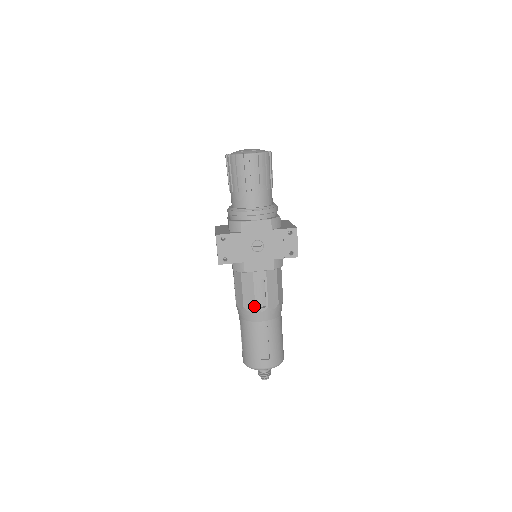
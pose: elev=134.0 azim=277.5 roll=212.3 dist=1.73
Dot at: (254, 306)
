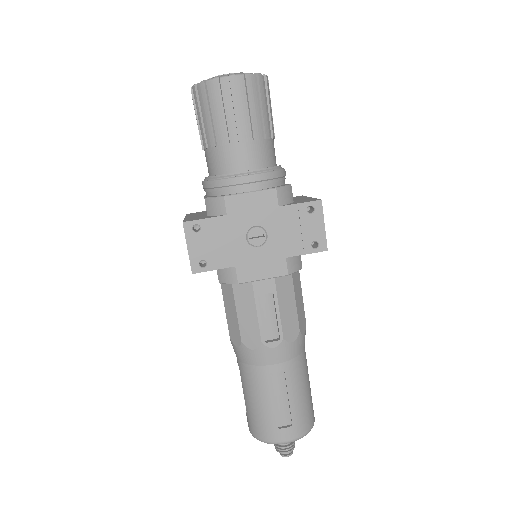
Dot at: (259, 340)
